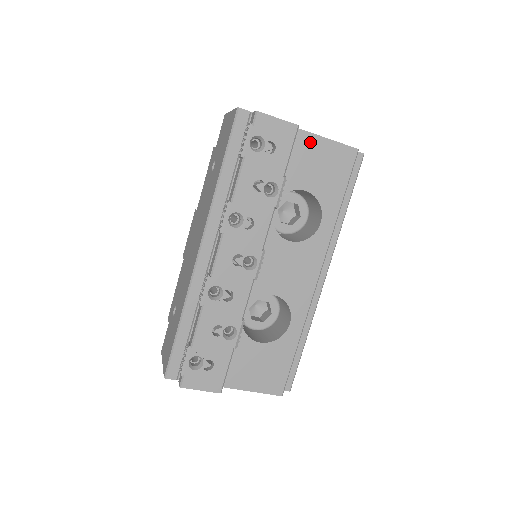
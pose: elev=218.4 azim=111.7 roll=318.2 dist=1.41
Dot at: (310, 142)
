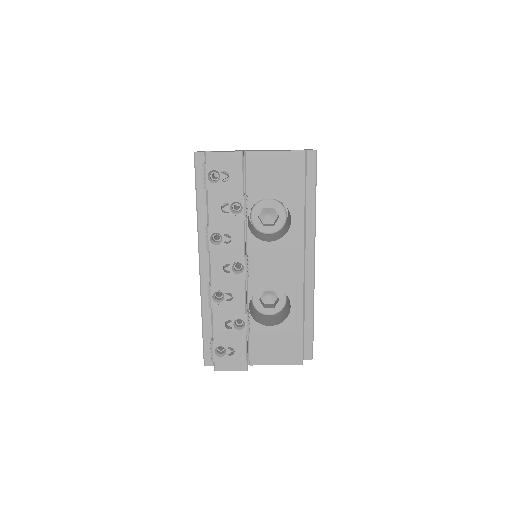
Dot at: (261, 159)
